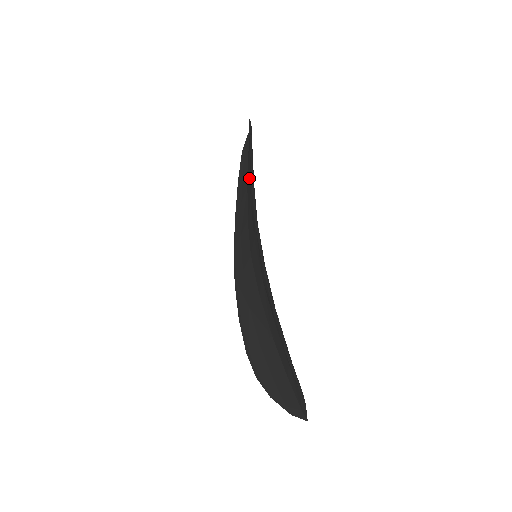
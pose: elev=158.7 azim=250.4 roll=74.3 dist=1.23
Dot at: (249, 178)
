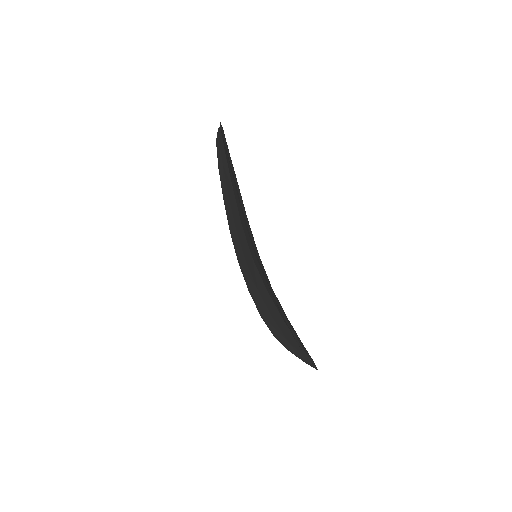
Dot at: (236, 192)
